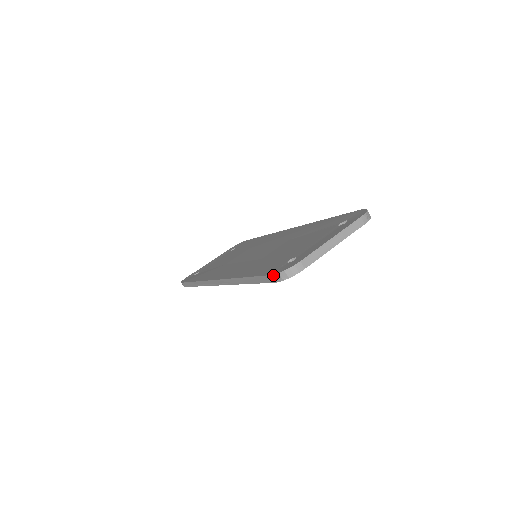
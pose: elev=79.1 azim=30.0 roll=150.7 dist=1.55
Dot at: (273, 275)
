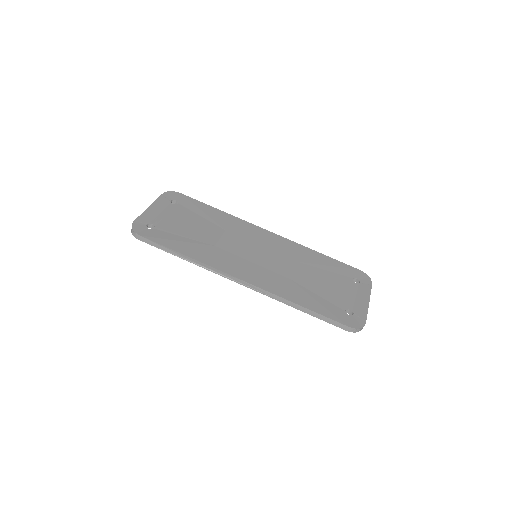
Dot at: (351, 328)
